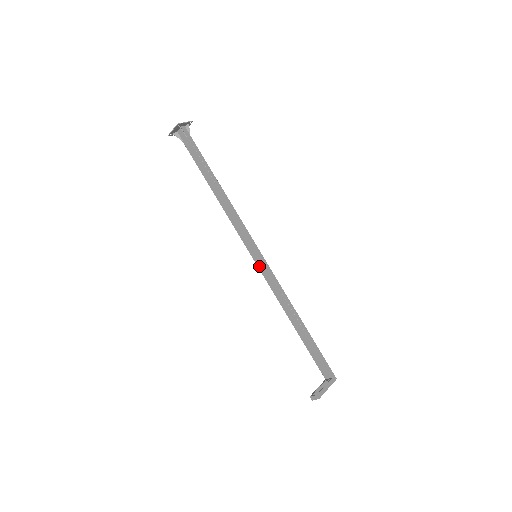
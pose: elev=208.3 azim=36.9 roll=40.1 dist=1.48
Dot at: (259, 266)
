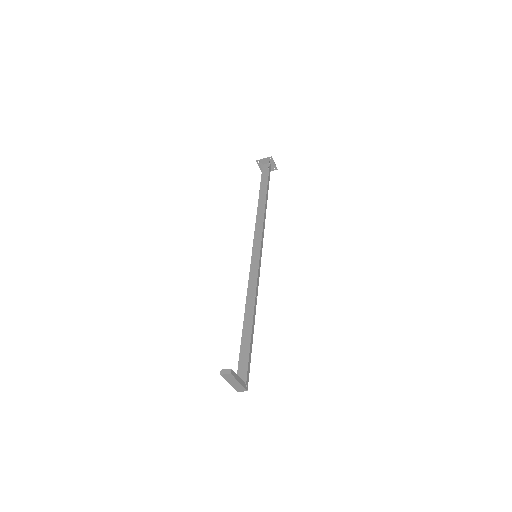
Dot at: (252, 263)
